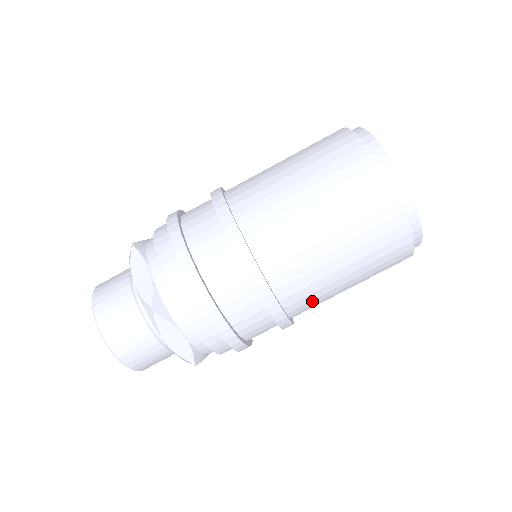
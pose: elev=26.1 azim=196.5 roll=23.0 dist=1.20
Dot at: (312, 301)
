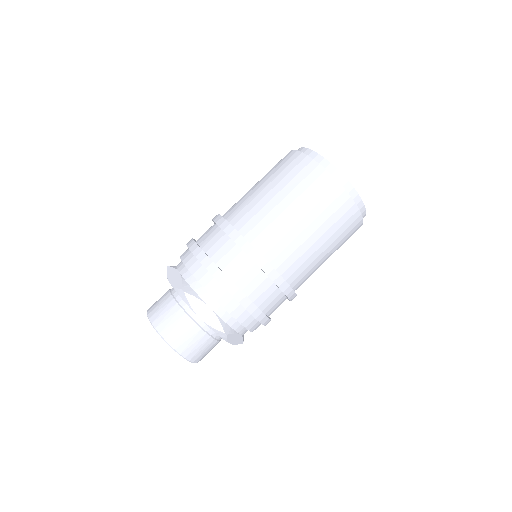
Dot at: (297, 262)
